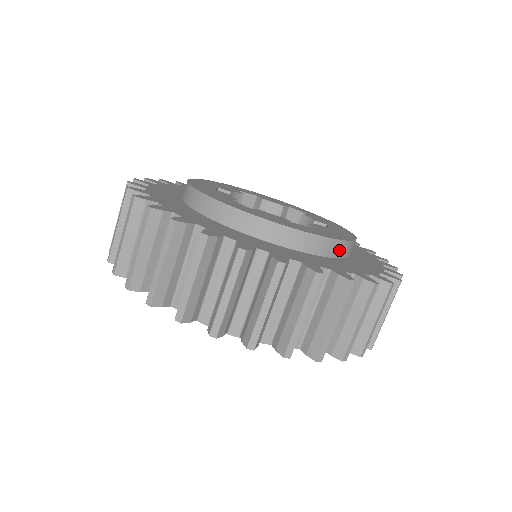
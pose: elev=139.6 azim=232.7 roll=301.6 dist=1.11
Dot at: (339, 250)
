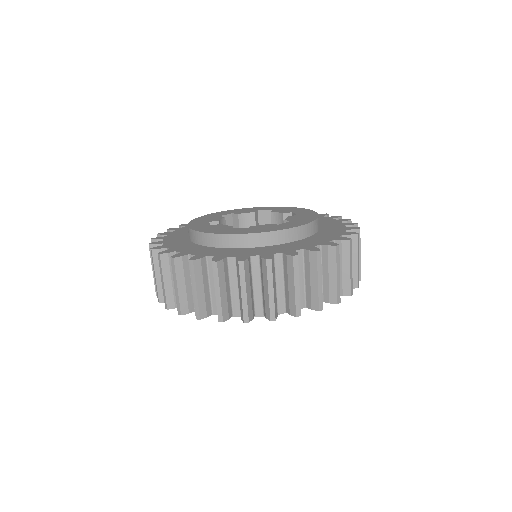
Dot at: (314, 228)
